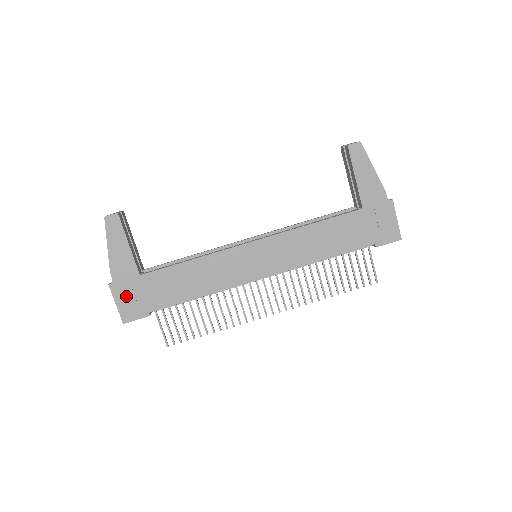
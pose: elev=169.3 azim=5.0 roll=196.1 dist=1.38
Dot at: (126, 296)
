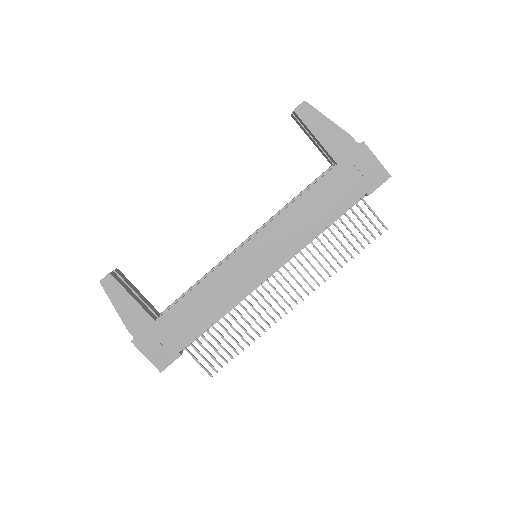
Dot at: (152, 346)
